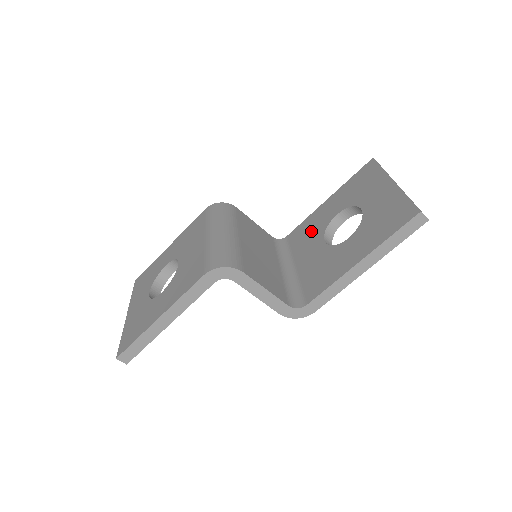
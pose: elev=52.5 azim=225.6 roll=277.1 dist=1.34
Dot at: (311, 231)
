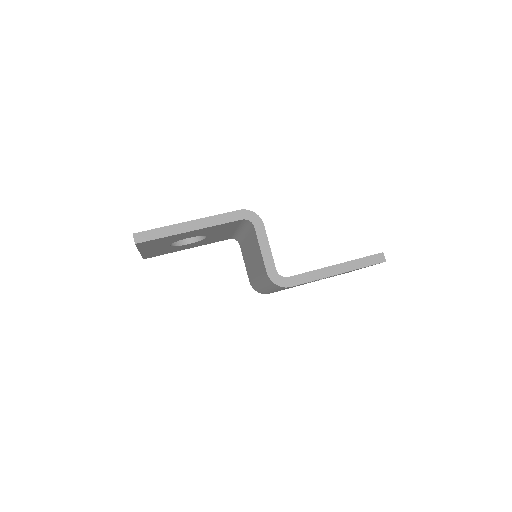
Dot at: occluded
